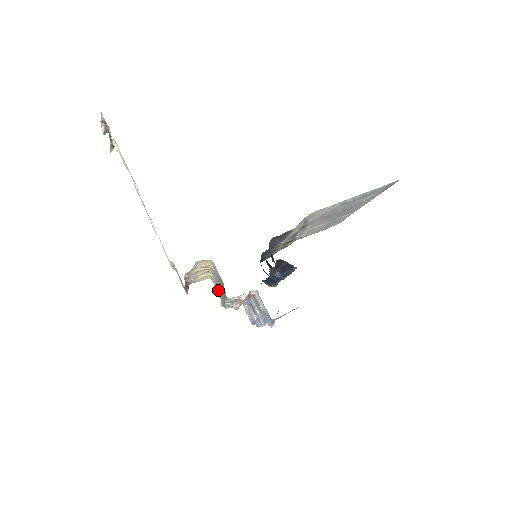
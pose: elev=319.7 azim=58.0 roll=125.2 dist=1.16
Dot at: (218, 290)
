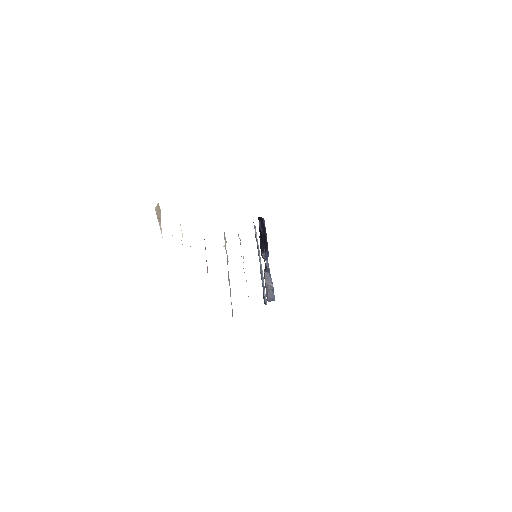
Dot at: occluded
